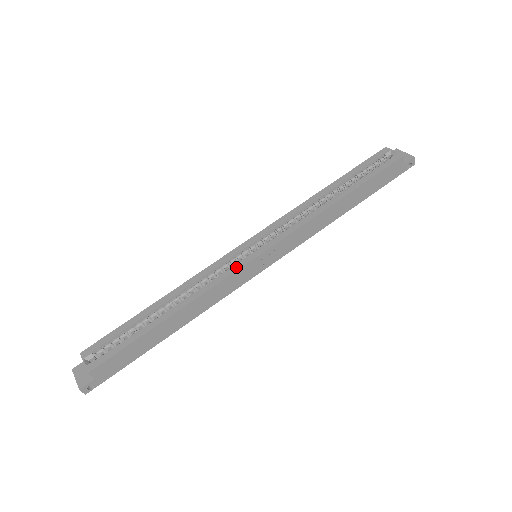
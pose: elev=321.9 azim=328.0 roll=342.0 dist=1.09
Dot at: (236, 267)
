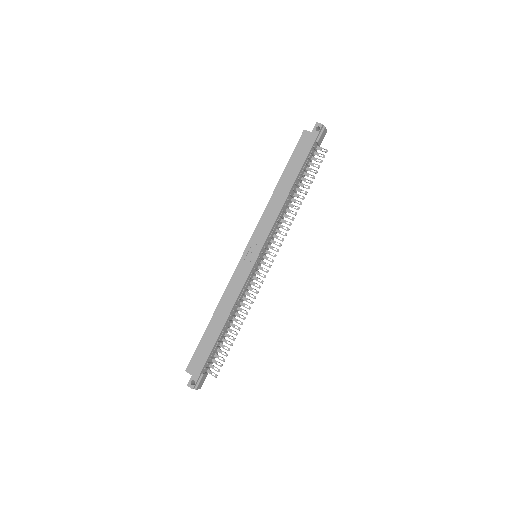
Dot at: (237, 267)
